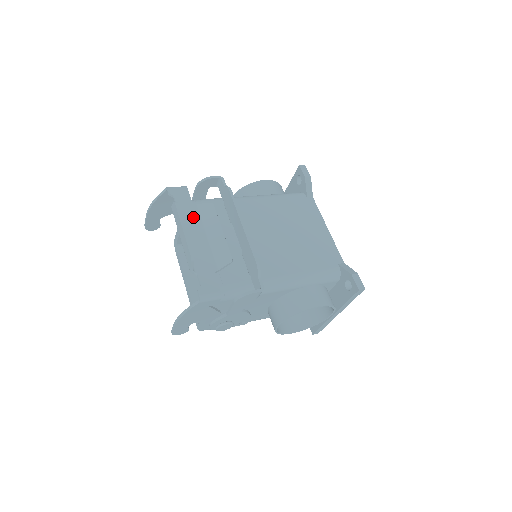
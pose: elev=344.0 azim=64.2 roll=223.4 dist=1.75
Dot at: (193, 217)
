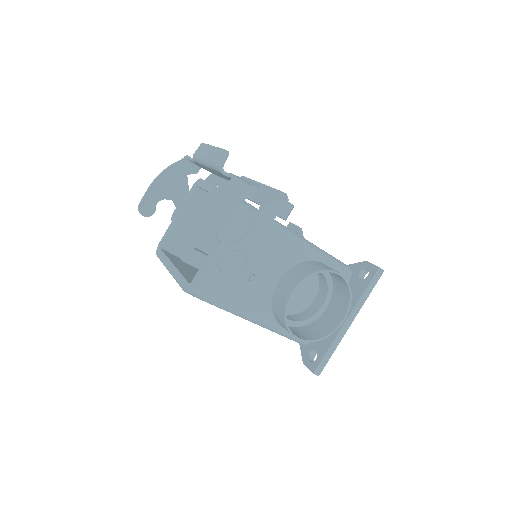
Dot at: occluded
